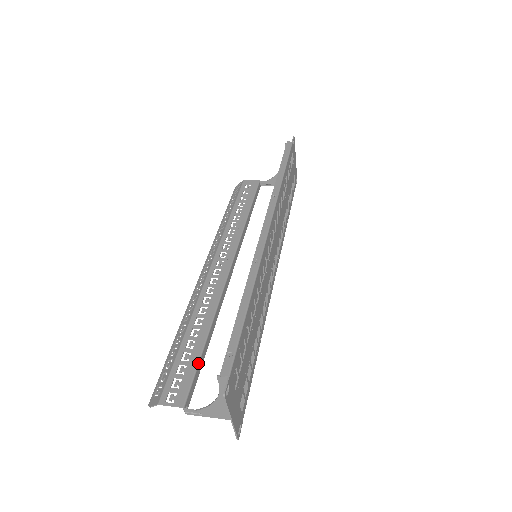
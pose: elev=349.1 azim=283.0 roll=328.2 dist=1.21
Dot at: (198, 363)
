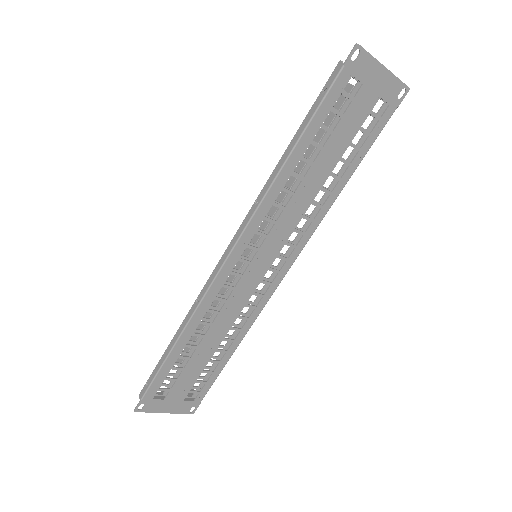
Dot at: occluded
